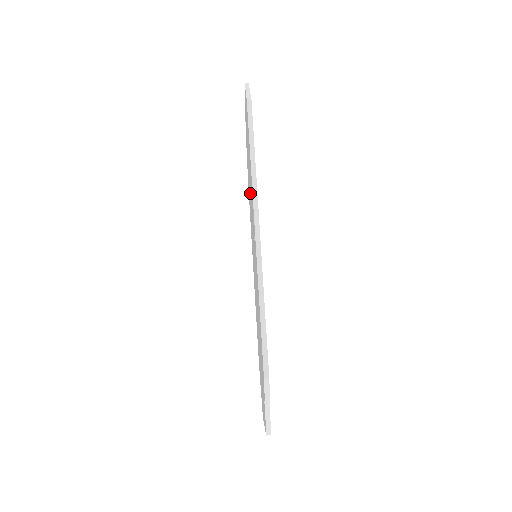
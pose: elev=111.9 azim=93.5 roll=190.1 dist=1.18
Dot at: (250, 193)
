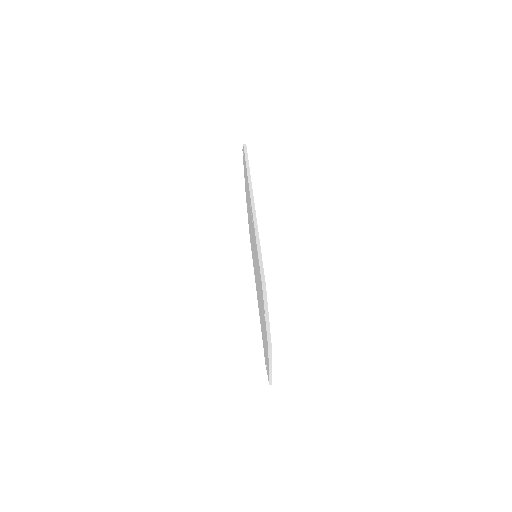
Dot at: occluded
